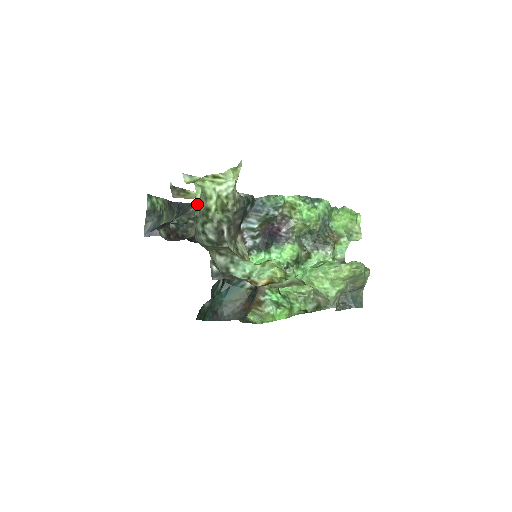
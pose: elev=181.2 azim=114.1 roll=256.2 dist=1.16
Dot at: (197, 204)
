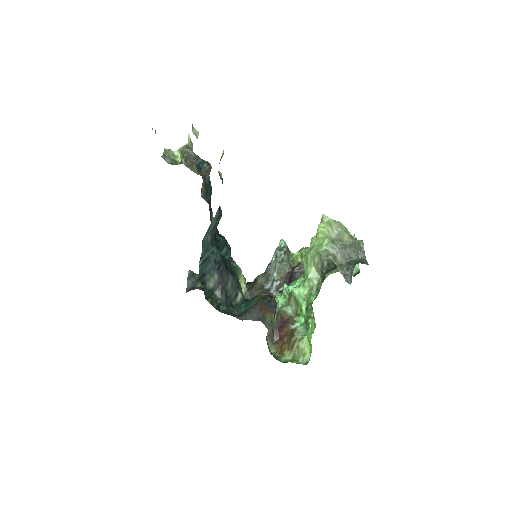
Dot at: (165, 149)
